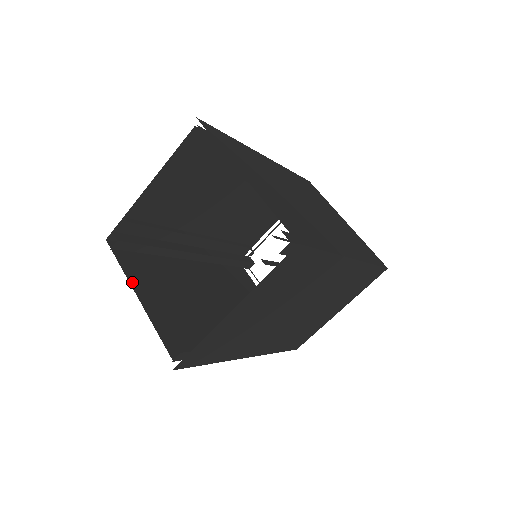
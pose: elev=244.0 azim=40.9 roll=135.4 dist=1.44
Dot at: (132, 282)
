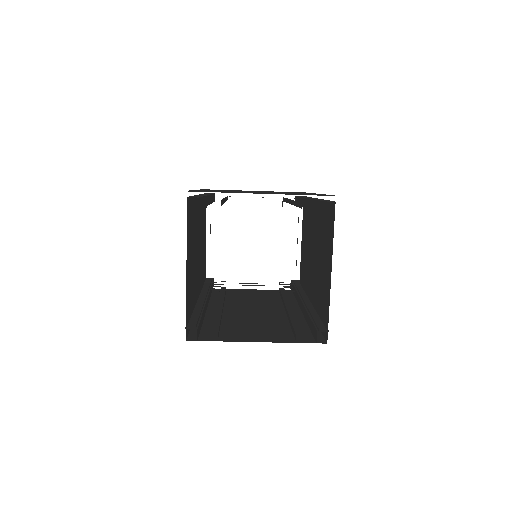
Dot at: (187, 254)
